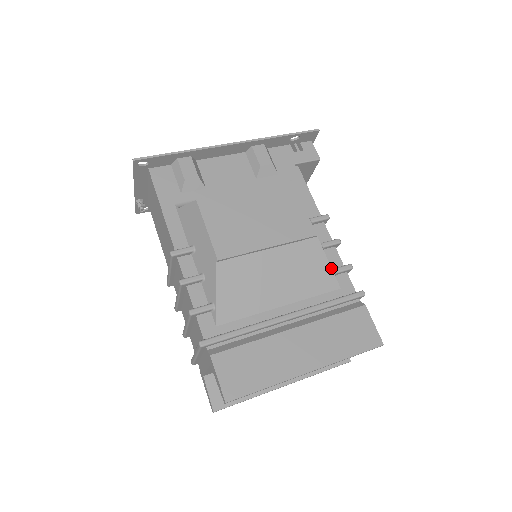
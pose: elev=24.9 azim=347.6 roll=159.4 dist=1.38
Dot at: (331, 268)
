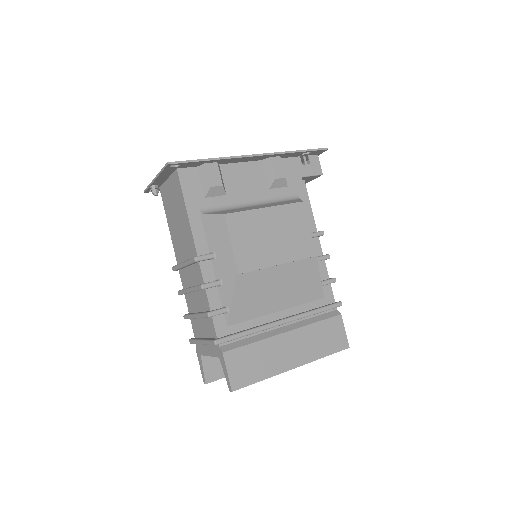
Dot at: (321, 282)
